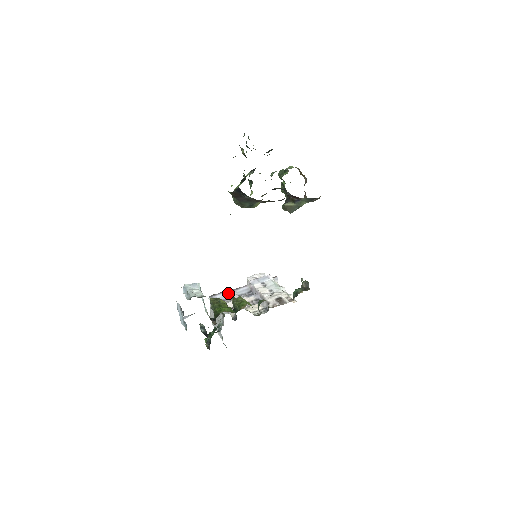
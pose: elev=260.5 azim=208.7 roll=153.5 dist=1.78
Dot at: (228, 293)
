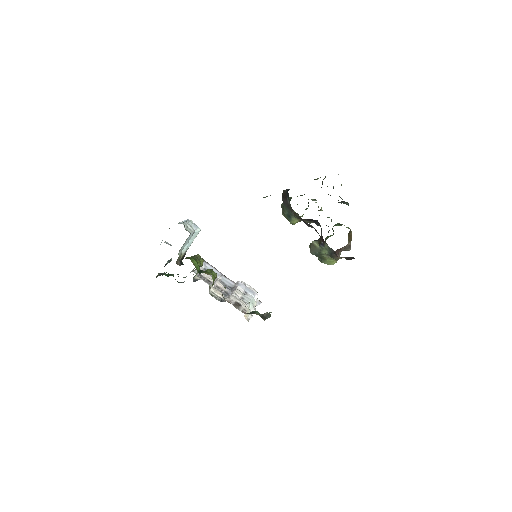
Dot at: (217, 272)
